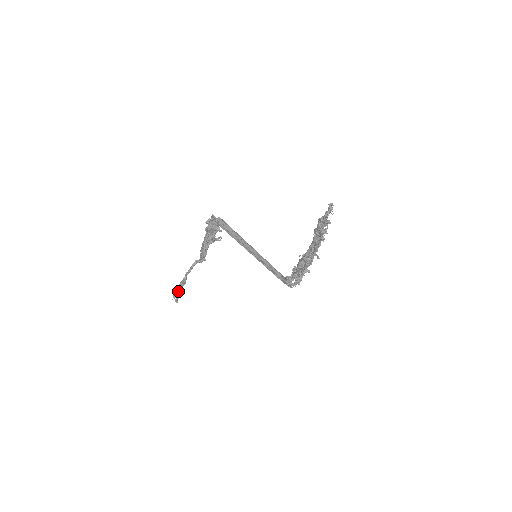
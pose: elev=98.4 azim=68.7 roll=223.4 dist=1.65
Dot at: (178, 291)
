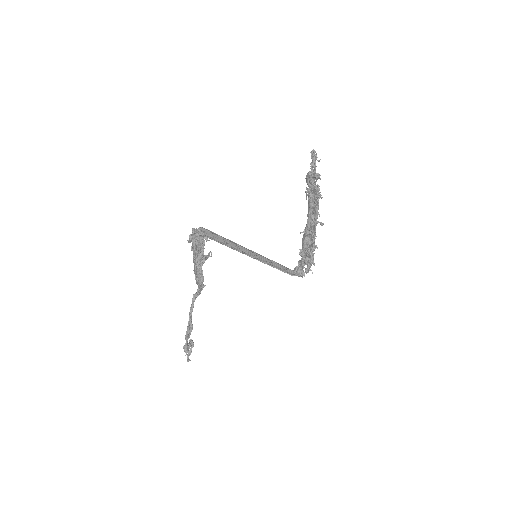
Dot at: occluded
